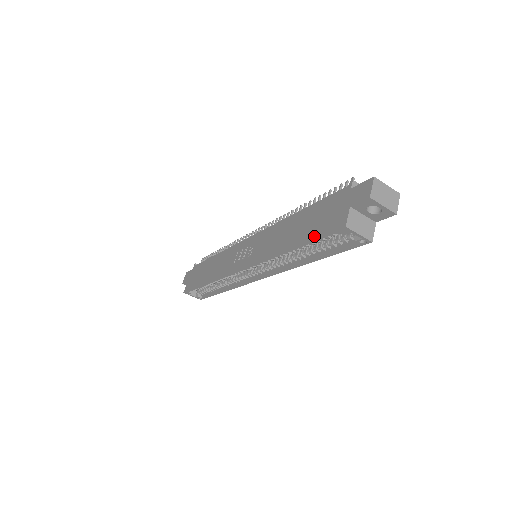
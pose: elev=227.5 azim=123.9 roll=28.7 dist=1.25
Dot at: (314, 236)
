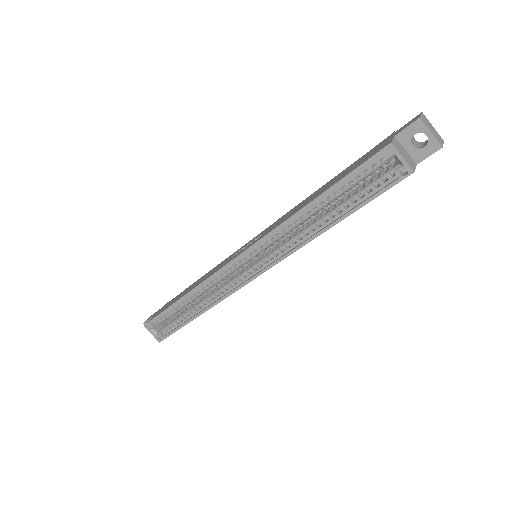
Dot at: (348, 173)
